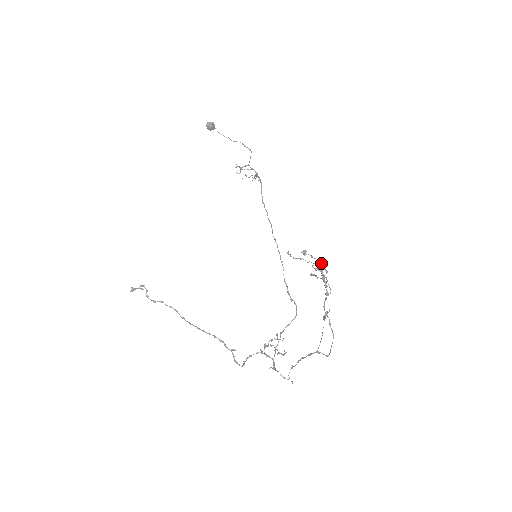
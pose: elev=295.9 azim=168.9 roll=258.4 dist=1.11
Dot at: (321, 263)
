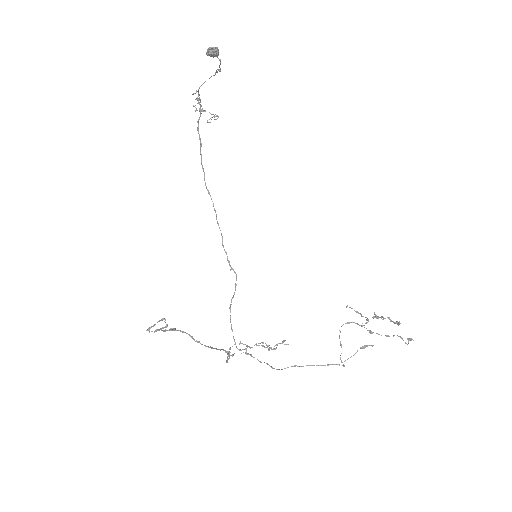
Dot at: occluded
